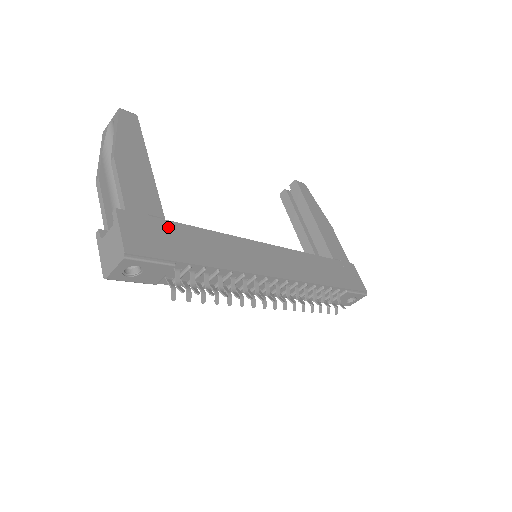
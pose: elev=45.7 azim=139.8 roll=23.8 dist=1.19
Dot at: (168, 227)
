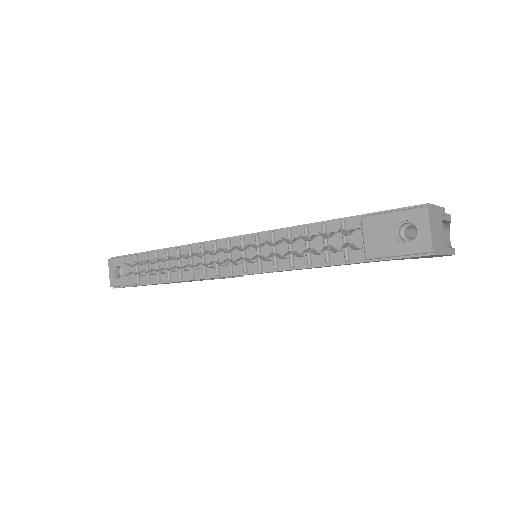
Dot at: occluded
